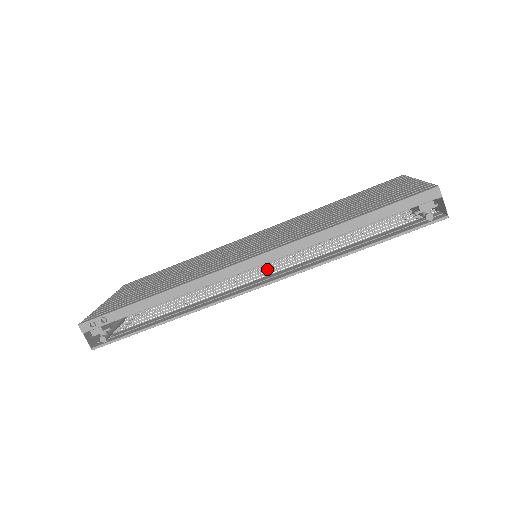
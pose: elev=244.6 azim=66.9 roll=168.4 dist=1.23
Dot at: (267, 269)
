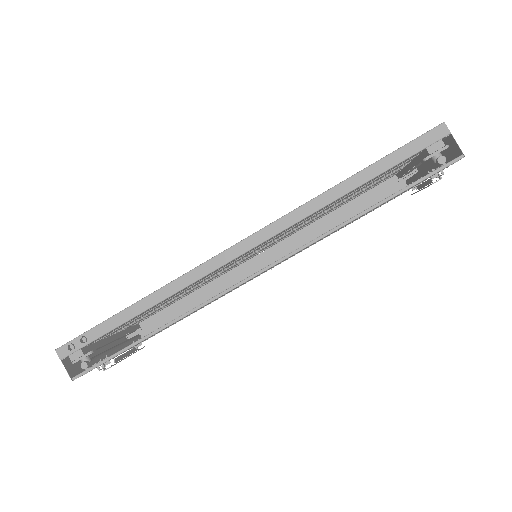
Dot at: occluded
